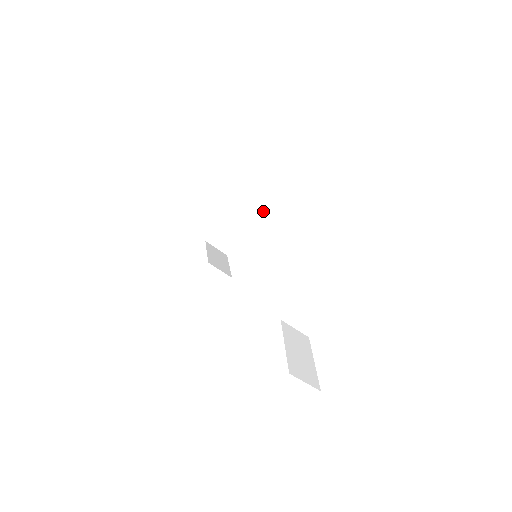
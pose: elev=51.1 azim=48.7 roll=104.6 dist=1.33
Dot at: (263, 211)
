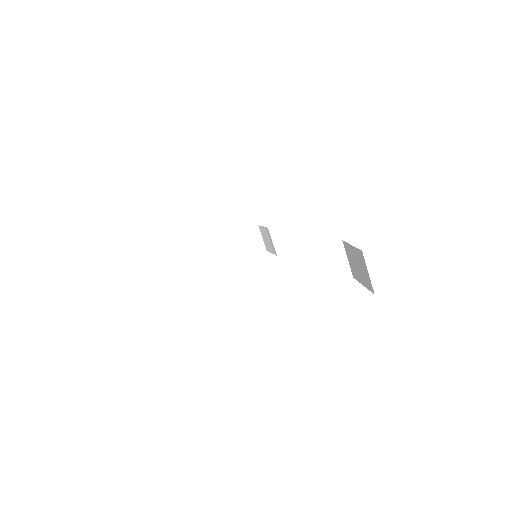
Dot at: (260, 252)
